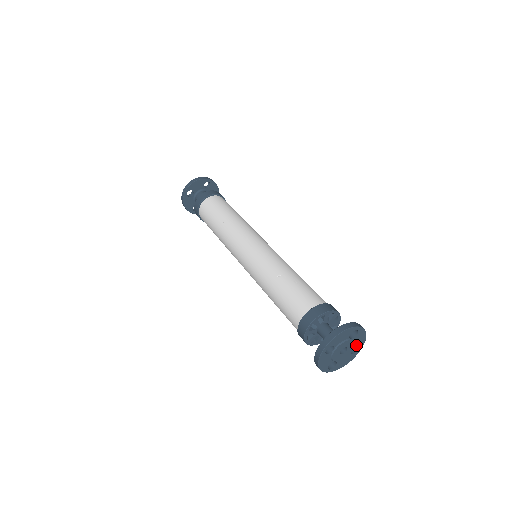
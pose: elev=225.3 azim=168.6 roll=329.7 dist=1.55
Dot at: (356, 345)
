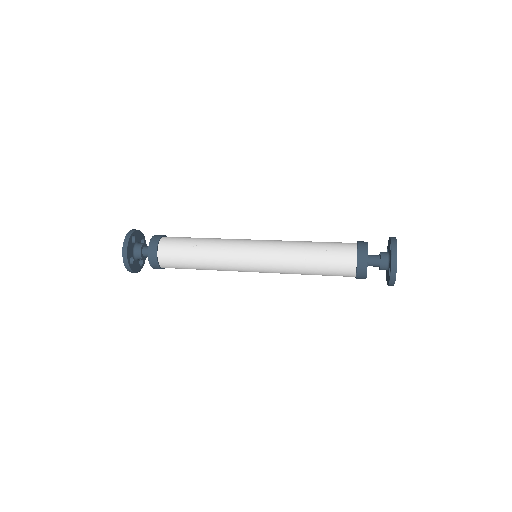
Dot at: occluded
